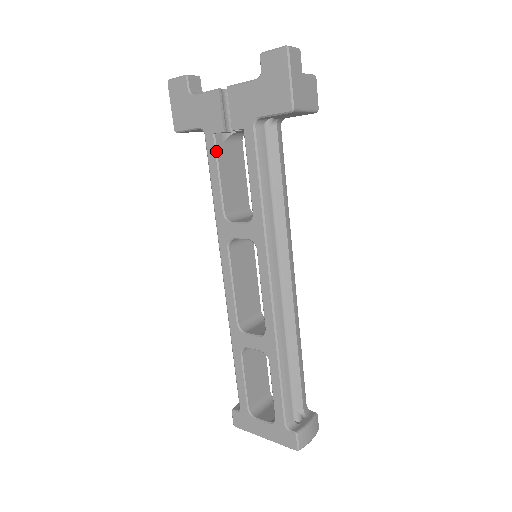
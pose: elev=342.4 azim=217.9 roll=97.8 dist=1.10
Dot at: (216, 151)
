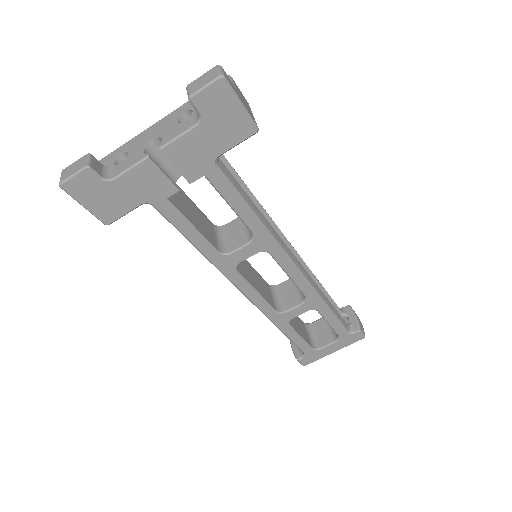
Dot at: (178, 211)
